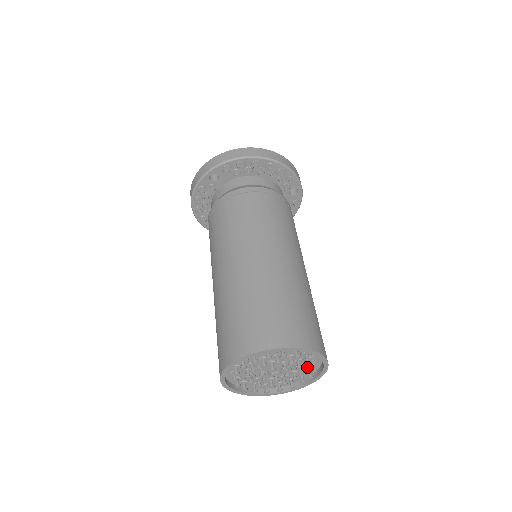
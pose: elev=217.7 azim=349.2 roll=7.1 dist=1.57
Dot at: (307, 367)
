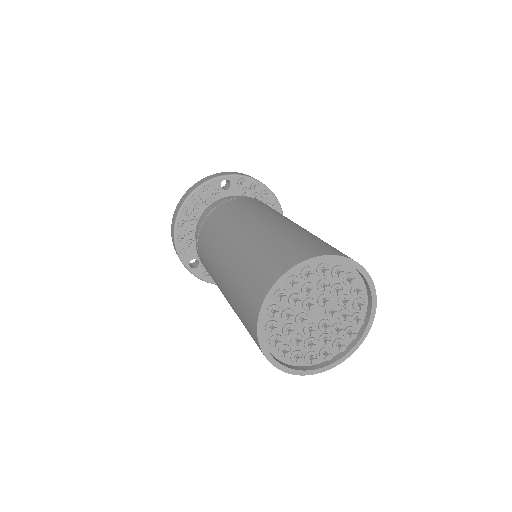
Dot at: (340, 336)
